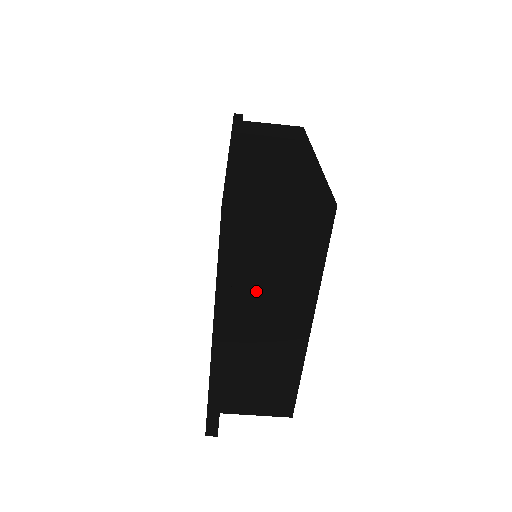
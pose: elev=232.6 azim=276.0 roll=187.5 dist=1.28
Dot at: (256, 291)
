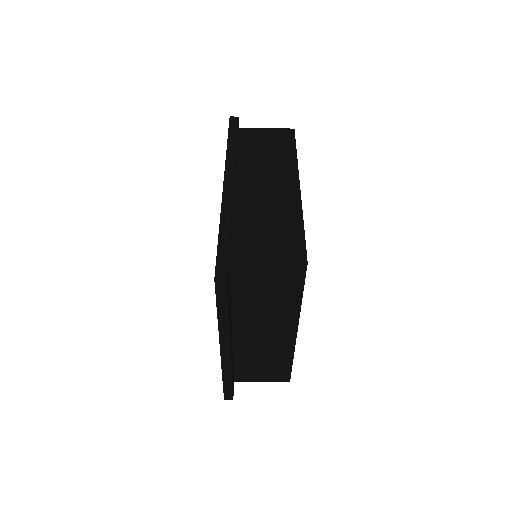
Dot at: (251, 314)
